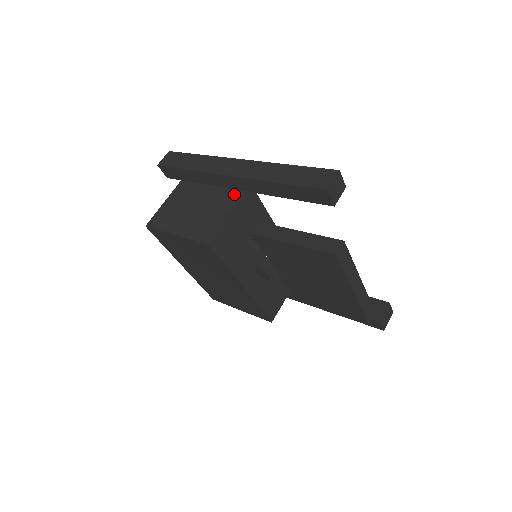
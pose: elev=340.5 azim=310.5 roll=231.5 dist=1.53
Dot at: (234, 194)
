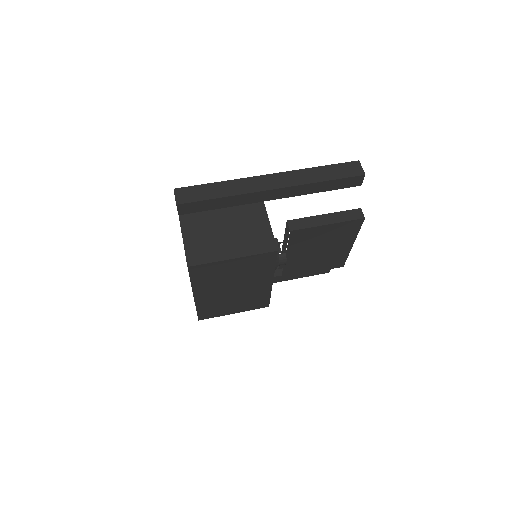
Dot at: (254, 207)
